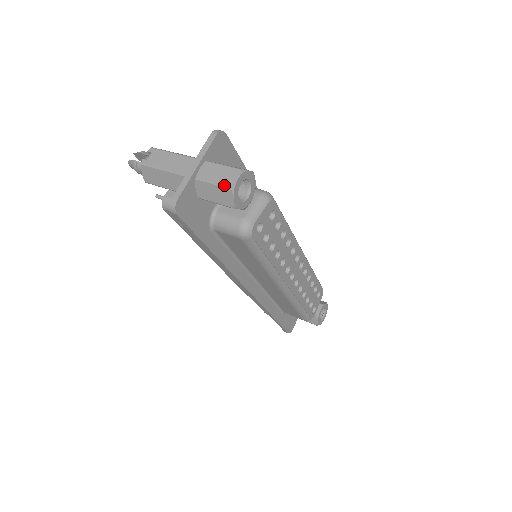
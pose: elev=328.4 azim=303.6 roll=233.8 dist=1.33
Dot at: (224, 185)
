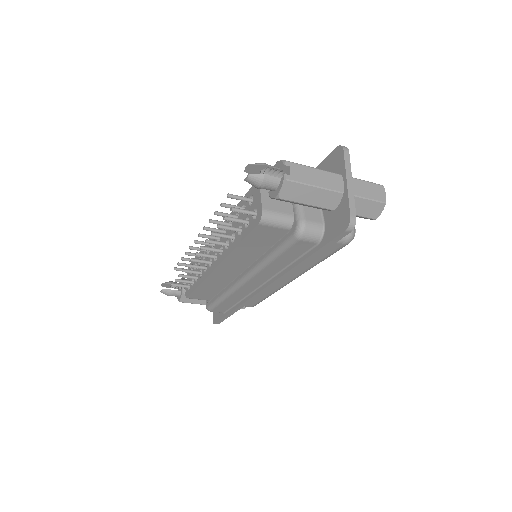
Dot at: (380, 200)
